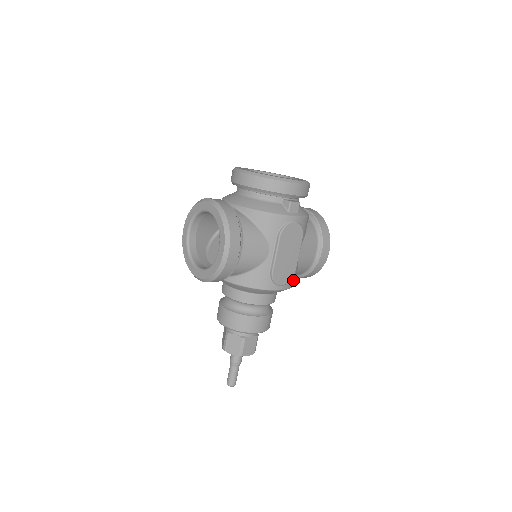
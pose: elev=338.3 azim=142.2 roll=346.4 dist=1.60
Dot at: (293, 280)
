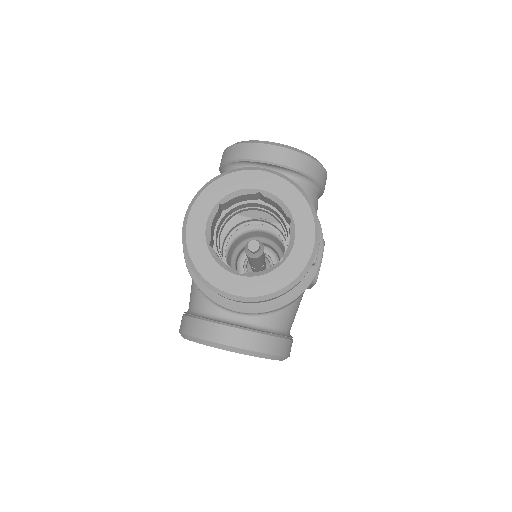
Dot at: occluded
